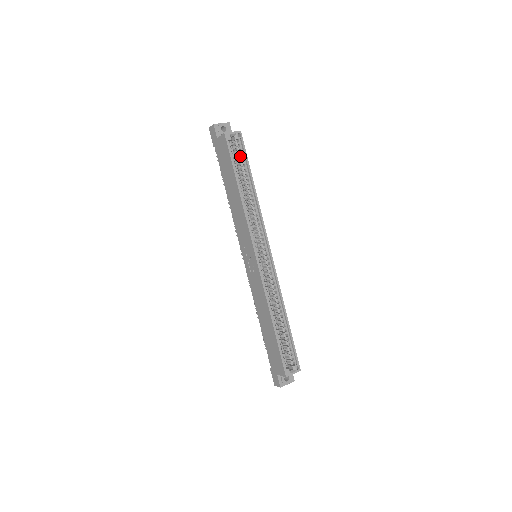
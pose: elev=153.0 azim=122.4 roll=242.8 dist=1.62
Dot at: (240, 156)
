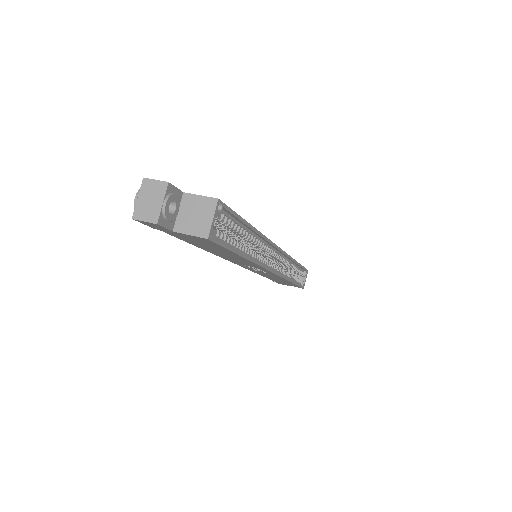
Dot at: (226, 223)
